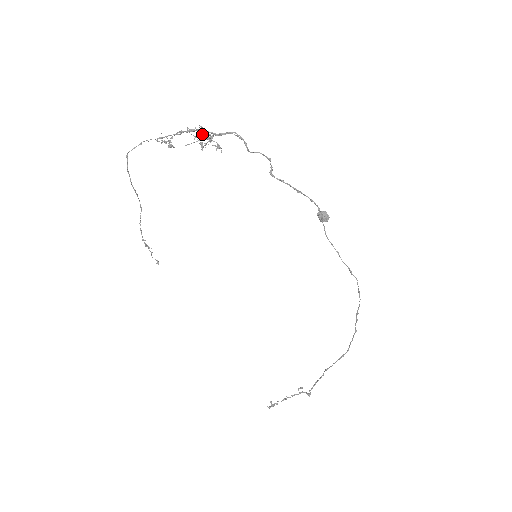
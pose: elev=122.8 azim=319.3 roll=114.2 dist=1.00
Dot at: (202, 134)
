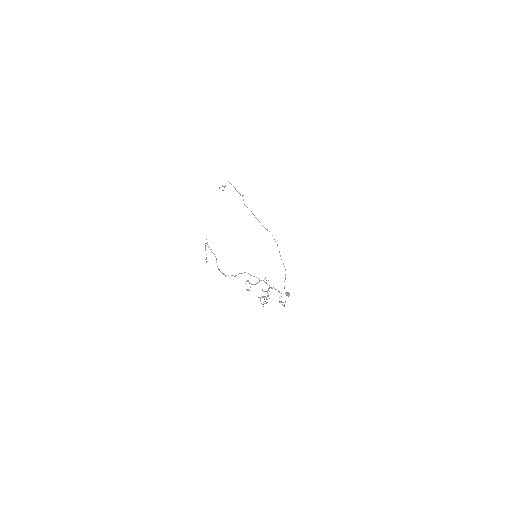
Dot at: occluded
